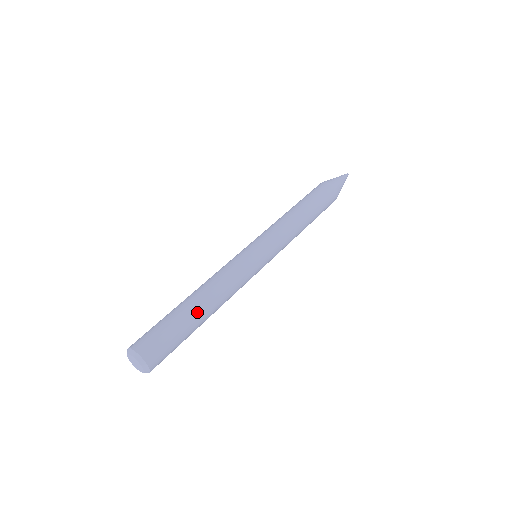
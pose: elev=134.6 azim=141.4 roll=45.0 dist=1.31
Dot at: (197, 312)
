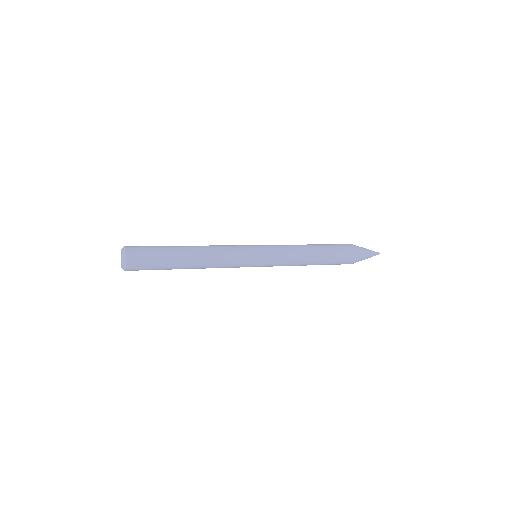
Dot at: (182, 249)
